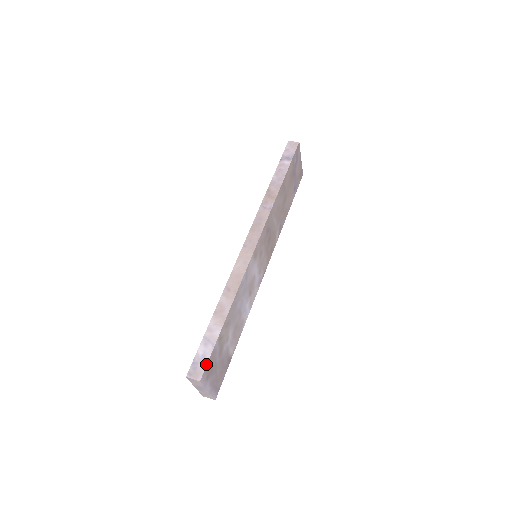
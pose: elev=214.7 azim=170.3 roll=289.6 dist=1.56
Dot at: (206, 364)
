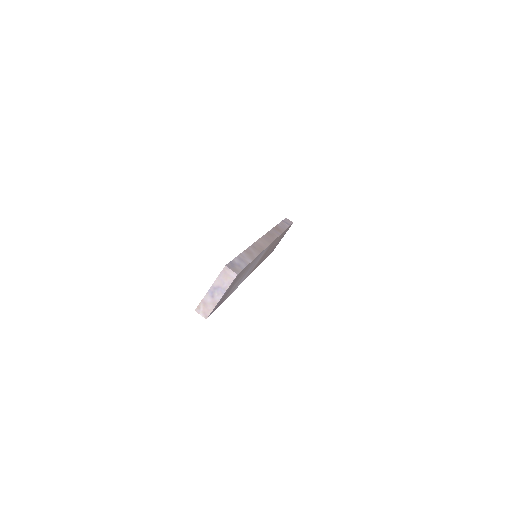
Dot at: (242, 269)
